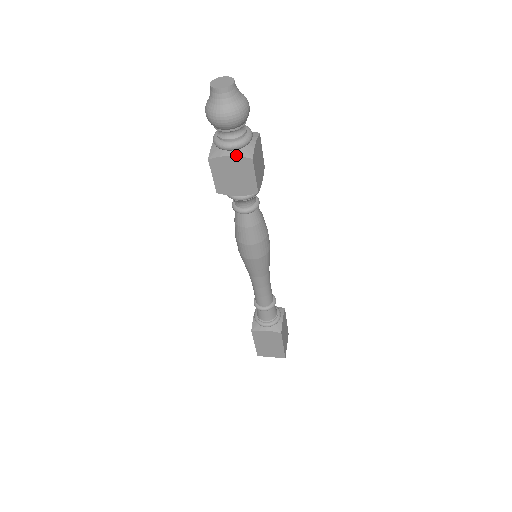
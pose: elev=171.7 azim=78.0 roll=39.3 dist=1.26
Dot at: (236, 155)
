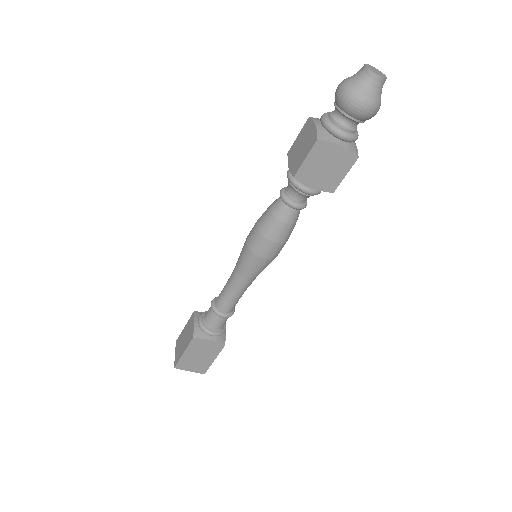
Dot at: (347, 147)
